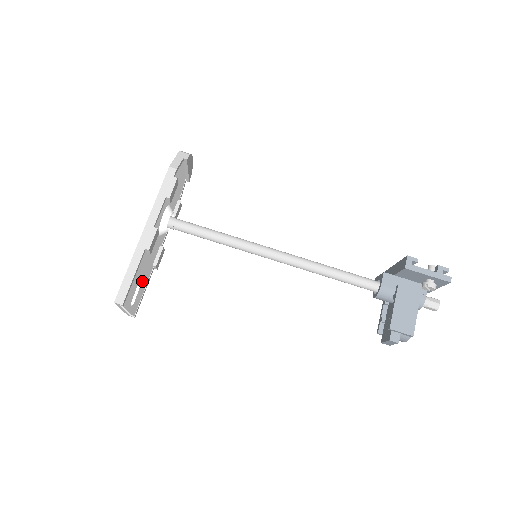
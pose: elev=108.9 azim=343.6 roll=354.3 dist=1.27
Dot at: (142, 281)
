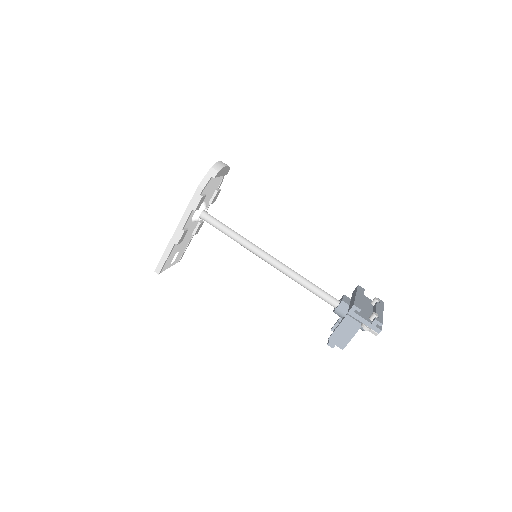
Dot at: (181, 248)
